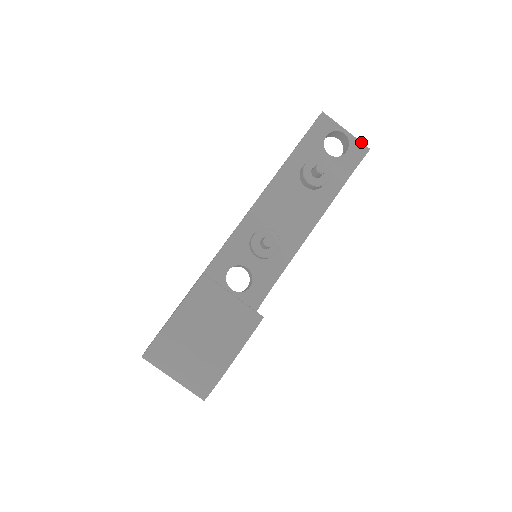
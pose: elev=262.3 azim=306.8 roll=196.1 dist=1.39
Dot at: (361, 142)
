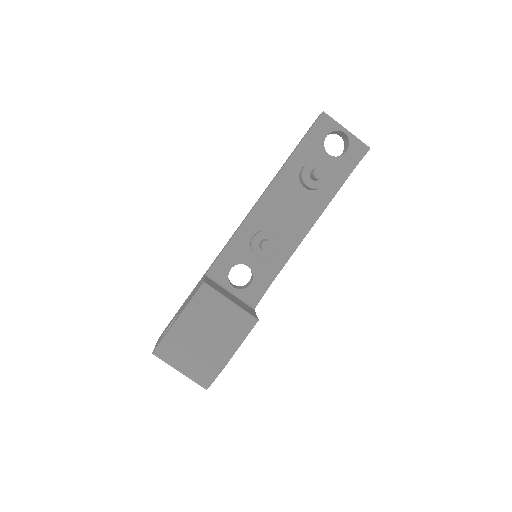
Dot at: (361, 141)
